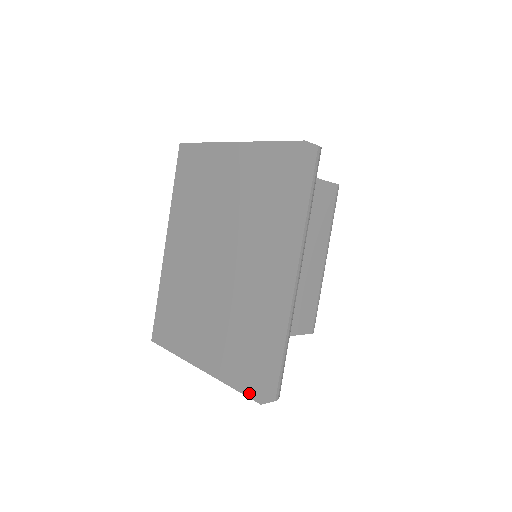
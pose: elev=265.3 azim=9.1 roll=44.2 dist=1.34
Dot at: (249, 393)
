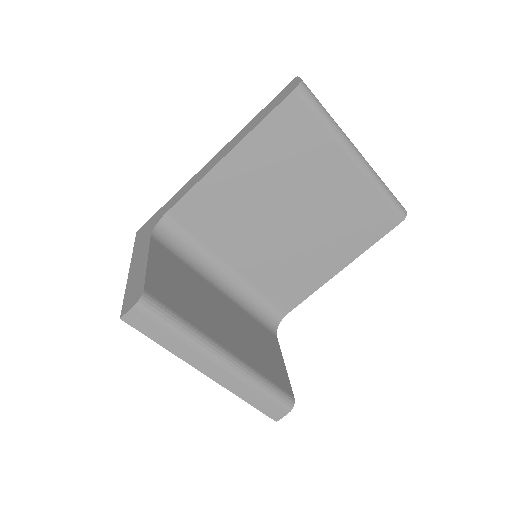
Dot at: occluded
